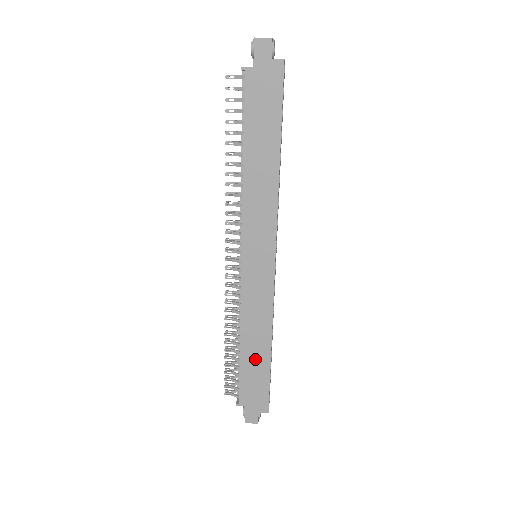
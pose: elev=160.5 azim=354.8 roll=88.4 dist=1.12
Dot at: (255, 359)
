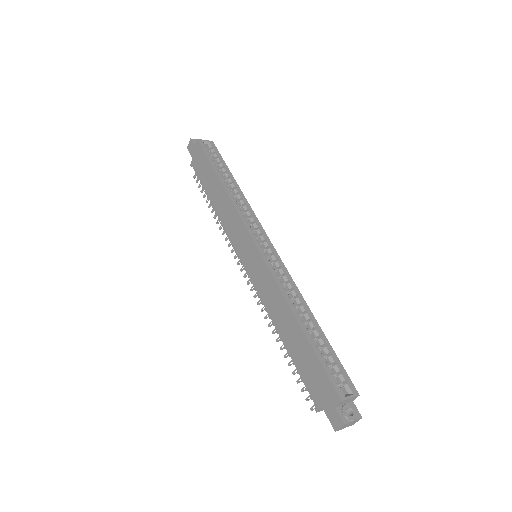
Dot at: (296, 343)
